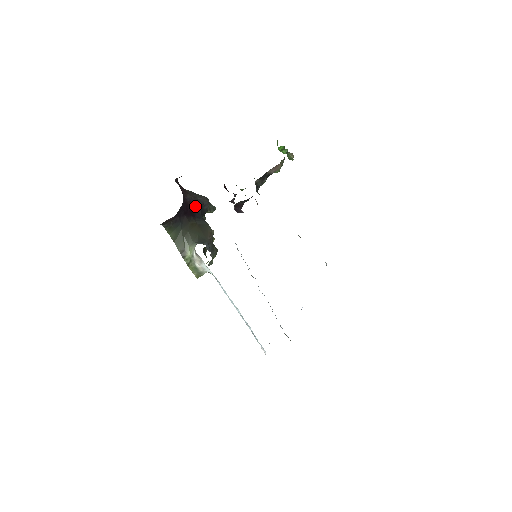
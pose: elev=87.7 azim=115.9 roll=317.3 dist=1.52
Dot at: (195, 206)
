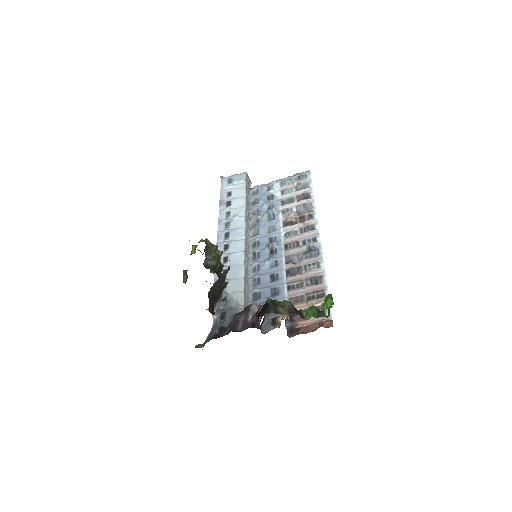
Dot at: occluded
